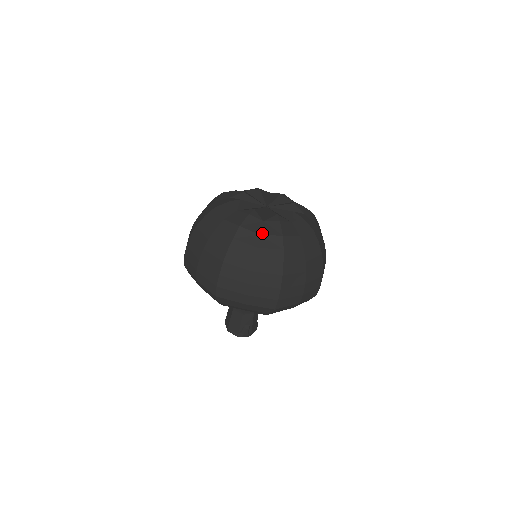
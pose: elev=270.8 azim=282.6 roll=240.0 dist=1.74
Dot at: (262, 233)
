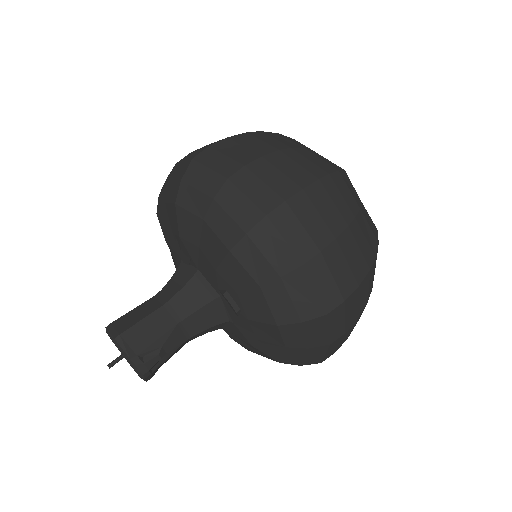
Dot at: (362, 203)
